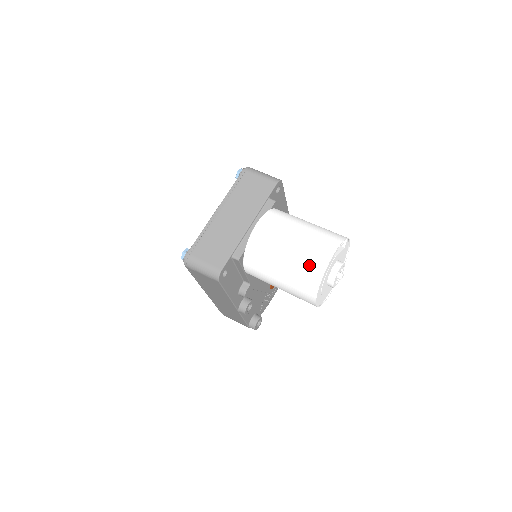
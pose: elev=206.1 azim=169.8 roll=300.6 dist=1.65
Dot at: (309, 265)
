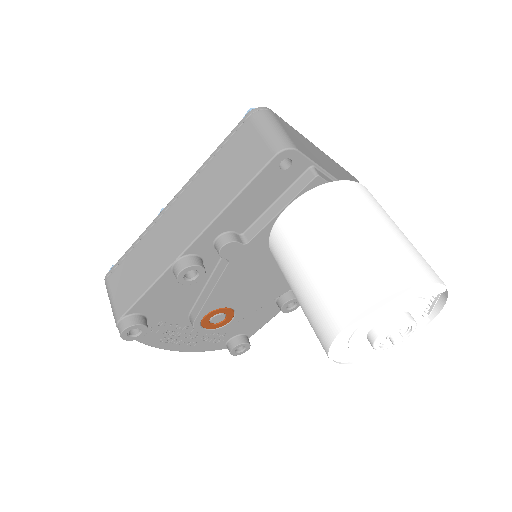
Dot at: (411, 259)
